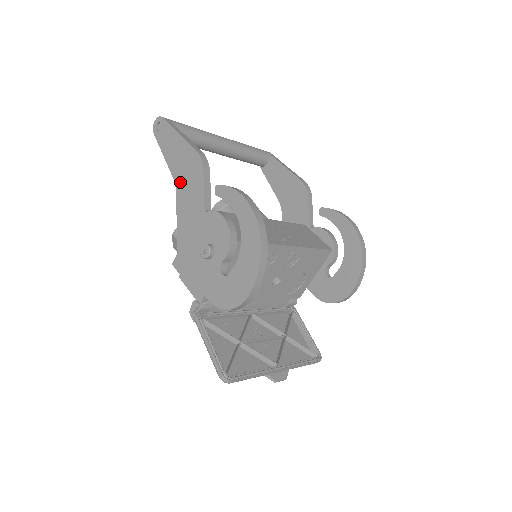
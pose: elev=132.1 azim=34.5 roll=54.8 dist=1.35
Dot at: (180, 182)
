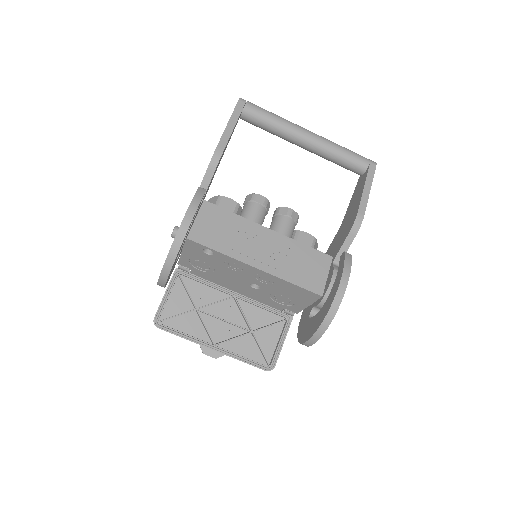
Dot at: occluded
